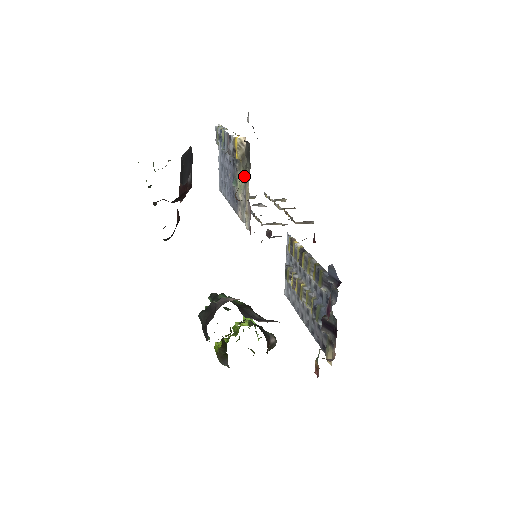
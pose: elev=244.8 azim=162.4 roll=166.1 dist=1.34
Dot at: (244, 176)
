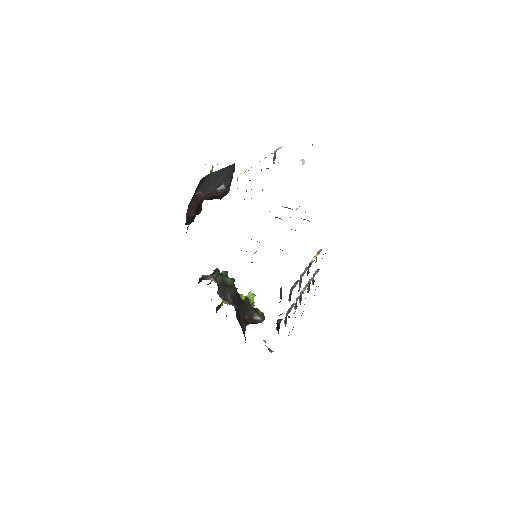
Dot at: occluded
